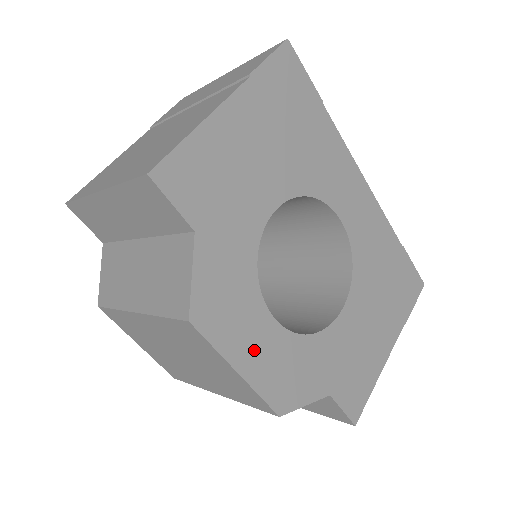
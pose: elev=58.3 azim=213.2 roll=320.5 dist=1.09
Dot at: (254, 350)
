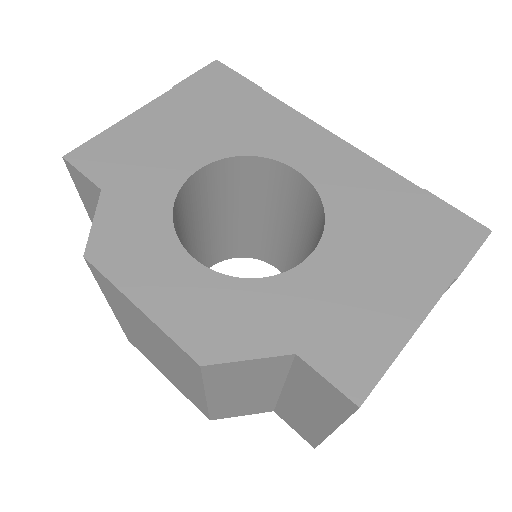
Dot at: (163, 288)
